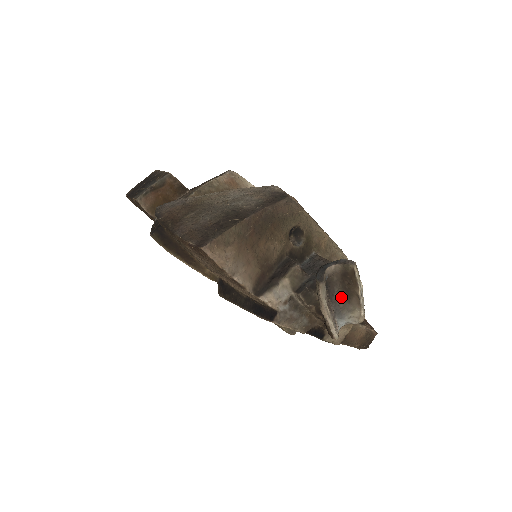
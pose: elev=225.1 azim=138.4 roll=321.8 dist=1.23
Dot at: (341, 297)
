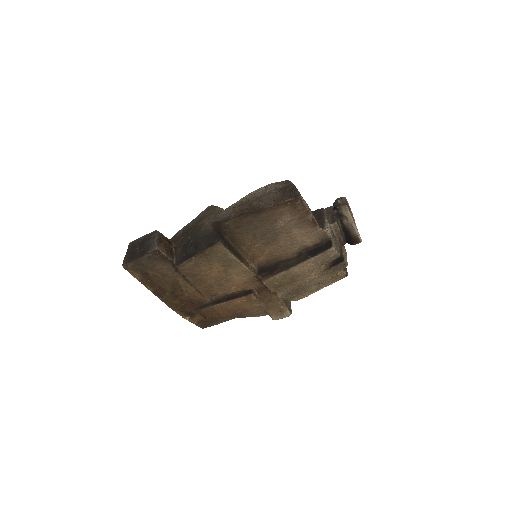
Dot at: occluded
